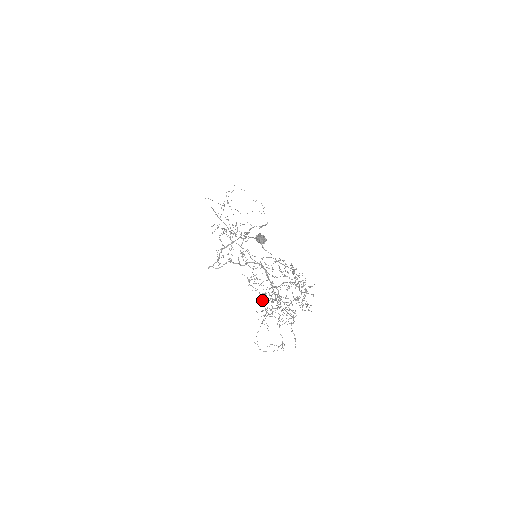
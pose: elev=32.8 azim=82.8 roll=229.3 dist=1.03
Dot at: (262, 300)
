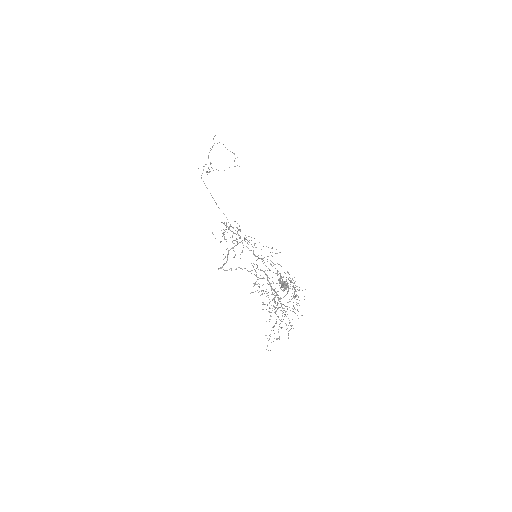
Dot at: (258, 292)
